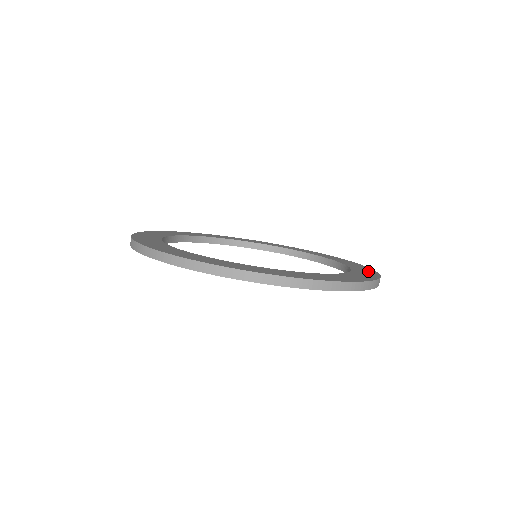
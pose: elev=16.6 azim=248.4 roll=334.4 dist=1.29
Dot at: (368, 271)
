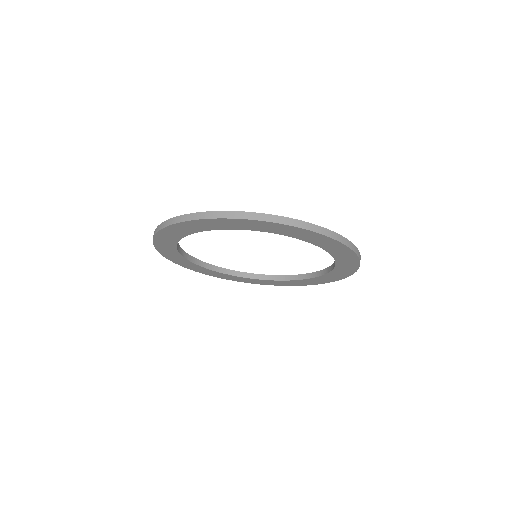
Dot at: occluded
